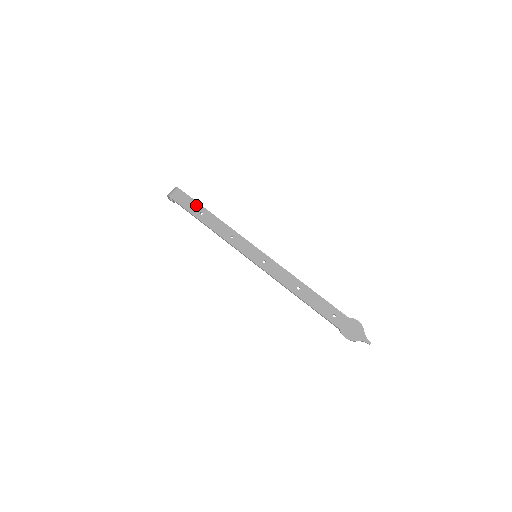
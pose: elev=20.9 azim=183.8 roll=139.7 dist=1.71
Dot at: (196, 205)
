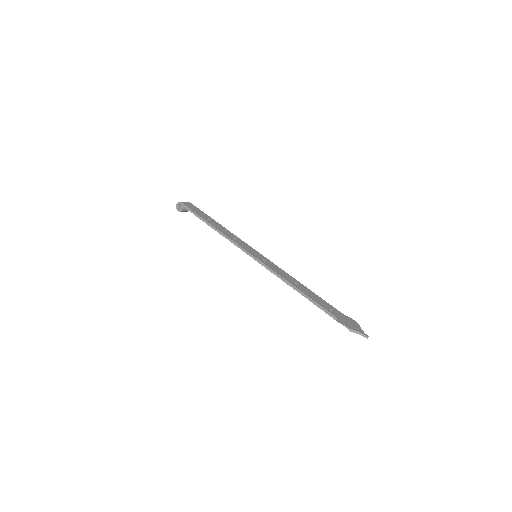
Dot at: (204, 214)
